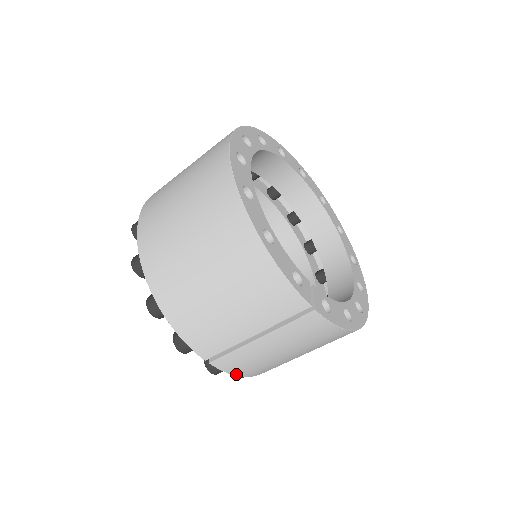
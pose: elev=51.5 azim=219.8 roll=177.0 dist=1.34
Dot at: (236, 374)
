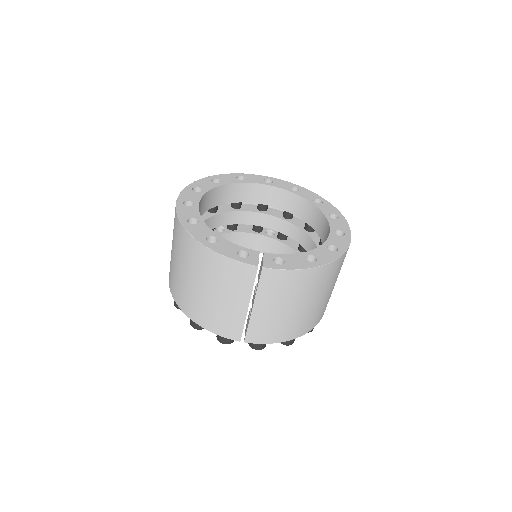
Dot at: (272, 342)
